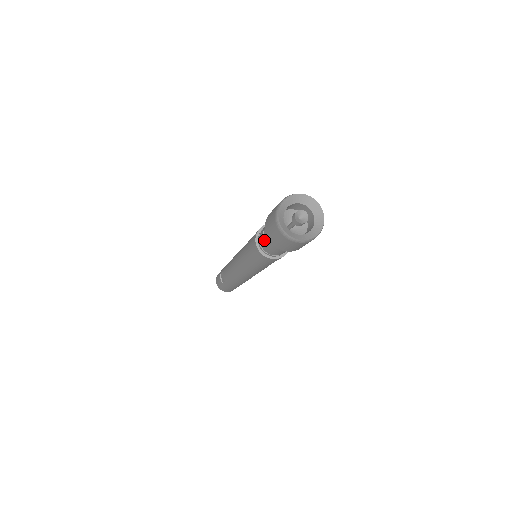
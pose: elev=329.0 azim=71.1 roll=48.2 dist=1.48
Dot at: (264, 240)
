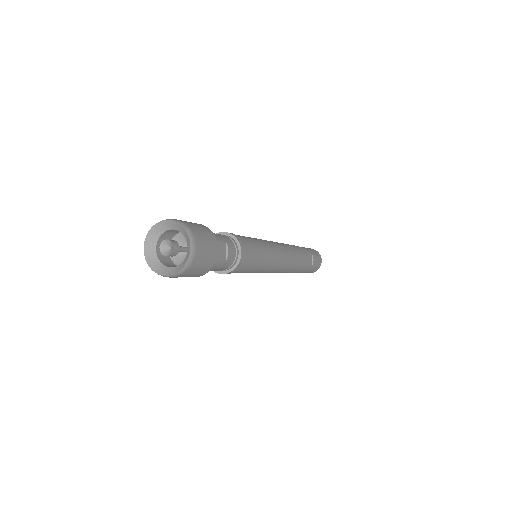
Dot at: occluded
